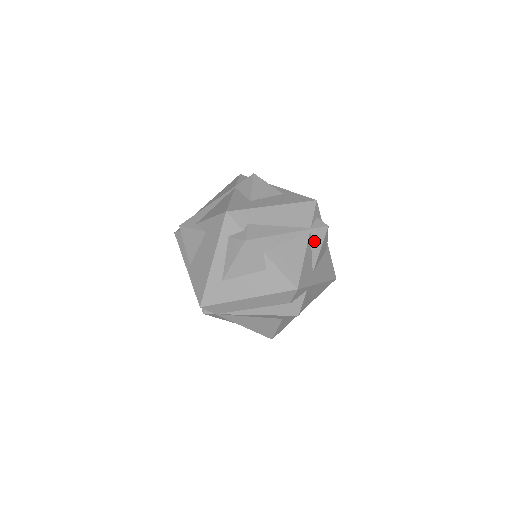
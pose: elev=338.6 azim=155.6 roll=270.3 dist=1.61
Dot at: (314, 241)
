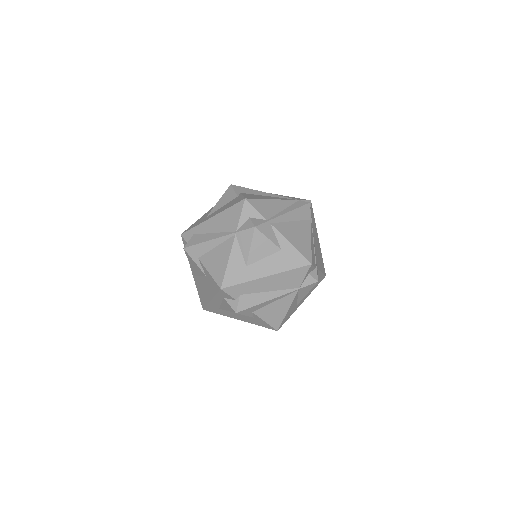
Dot at: (301, 293)
